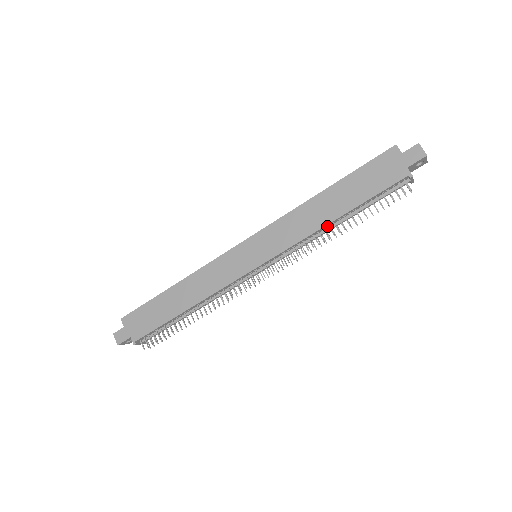
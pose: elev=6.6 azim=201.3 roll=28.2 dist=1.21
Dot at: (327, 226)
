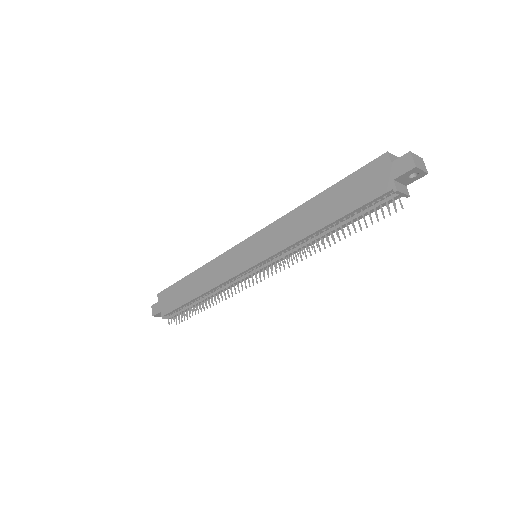
Dot at: (313, 235)
